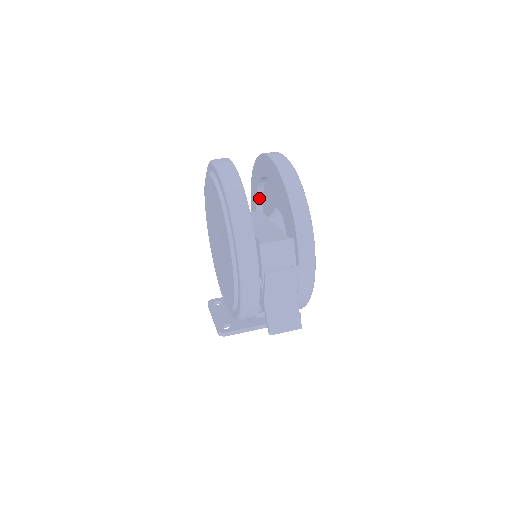
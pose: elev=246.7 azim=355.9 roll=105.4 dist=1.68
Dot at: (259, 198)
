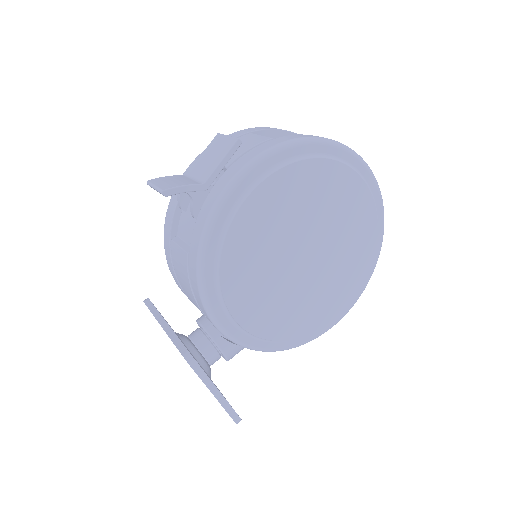
Dot at: occluded
